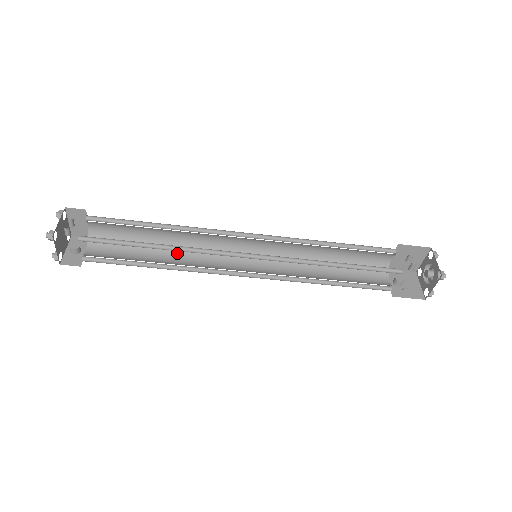
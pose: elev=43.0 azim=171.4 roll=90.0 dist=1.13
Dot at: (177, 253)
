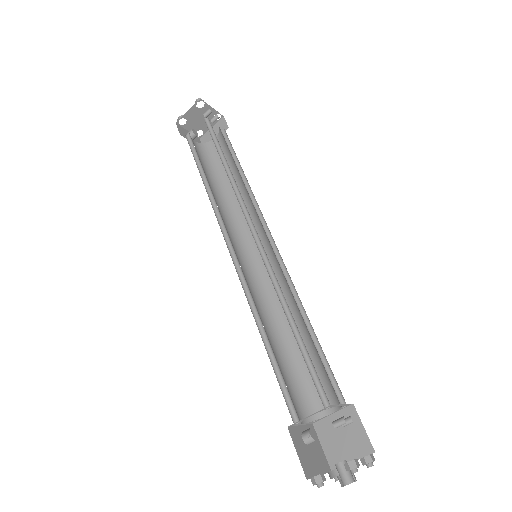
Dot at: (223, 202)
